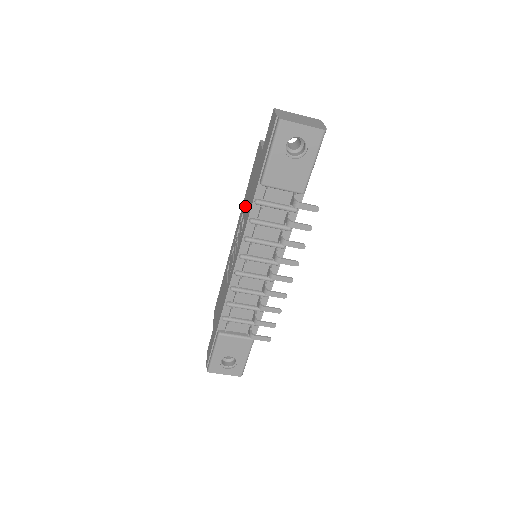
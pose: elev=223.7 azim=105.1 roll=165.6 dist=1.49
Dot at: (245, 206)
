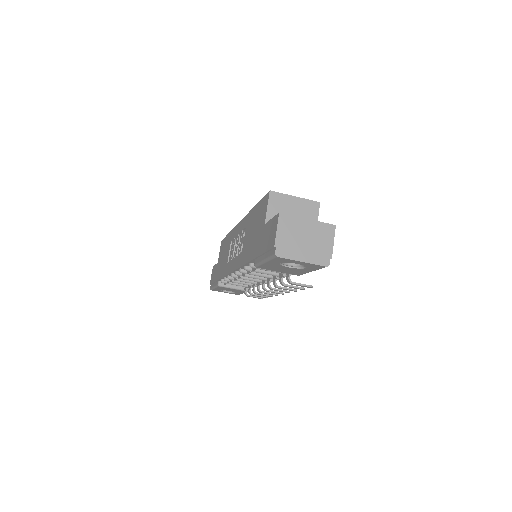
Dot at: (247, 231)
